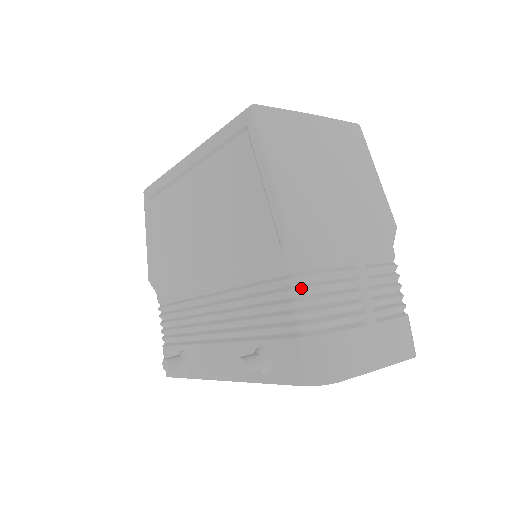
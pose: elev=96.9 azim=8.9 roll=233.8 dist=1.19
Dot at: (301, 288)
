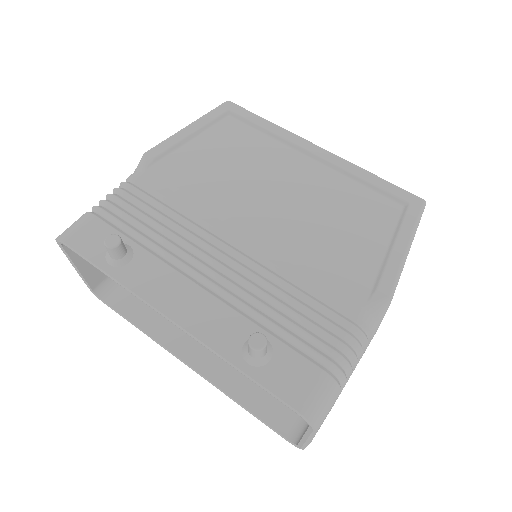
Dot at: (358, 341)
